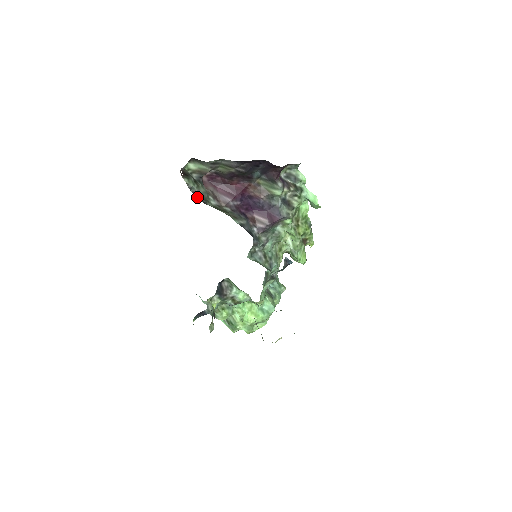
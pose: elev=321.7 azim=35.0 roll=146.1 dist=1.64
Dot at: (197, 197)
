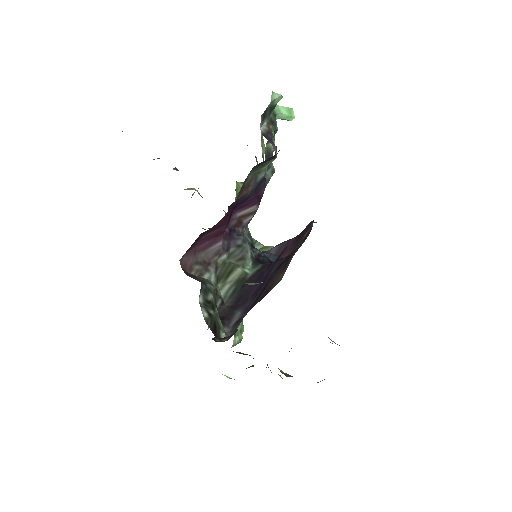
Dot at: occluded
